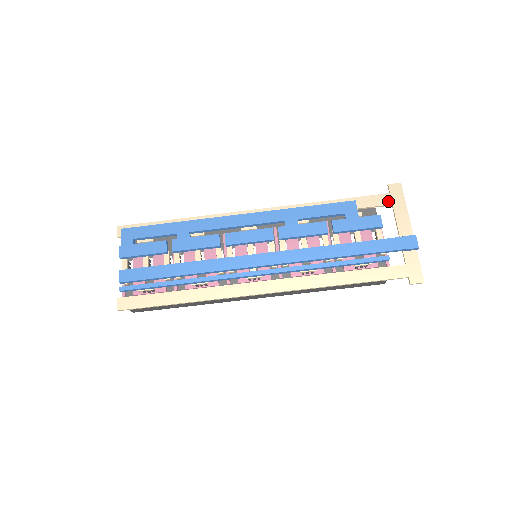
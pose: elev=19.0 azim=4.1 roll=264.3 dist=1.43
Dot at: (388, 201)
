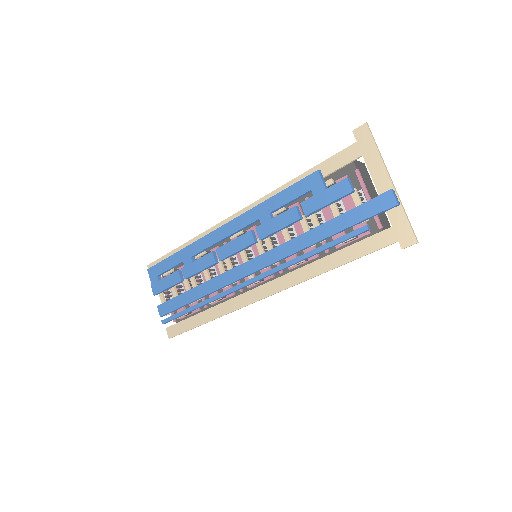
Dot at: (356, 153)
